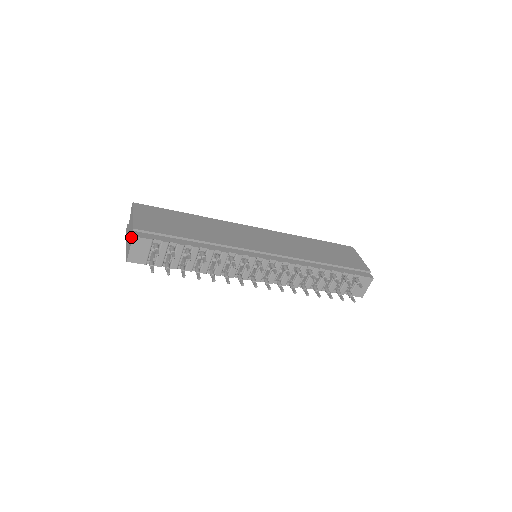
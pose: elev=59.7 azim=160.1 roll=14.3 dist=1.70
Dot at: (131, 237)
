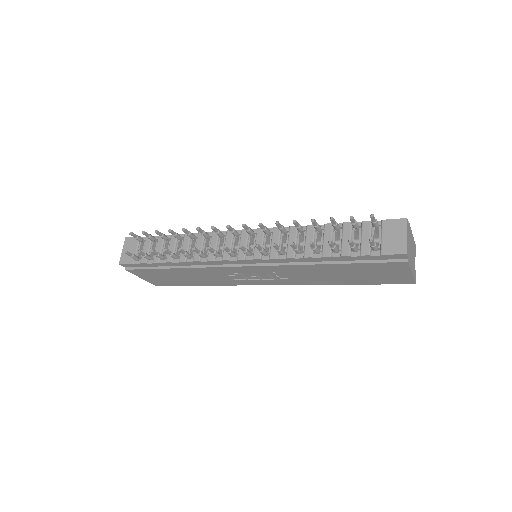
Dot at: occluded
